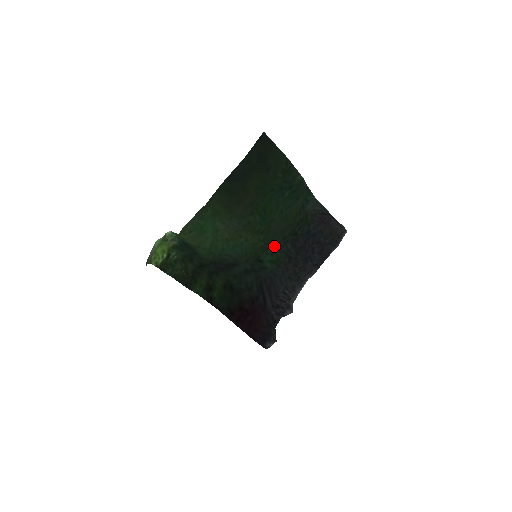
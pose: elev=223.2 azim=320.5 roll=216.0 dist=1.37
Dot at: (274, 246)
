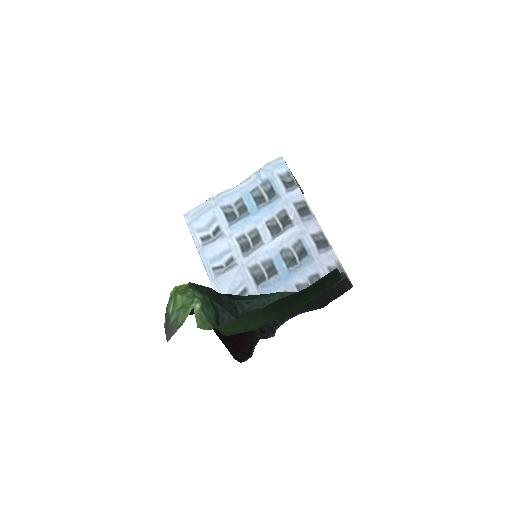
Dot at: (284, 292)
